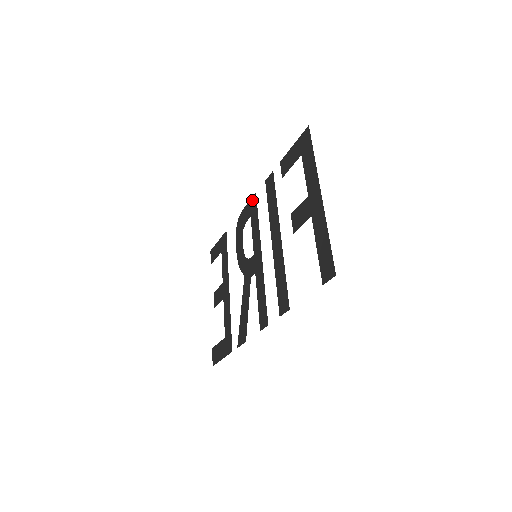
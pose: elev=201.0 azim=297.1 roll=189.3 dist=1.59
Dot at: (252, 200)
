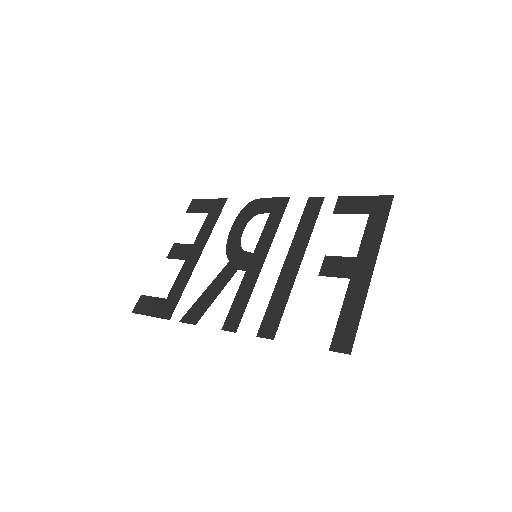
Dot at: (281, 200)
